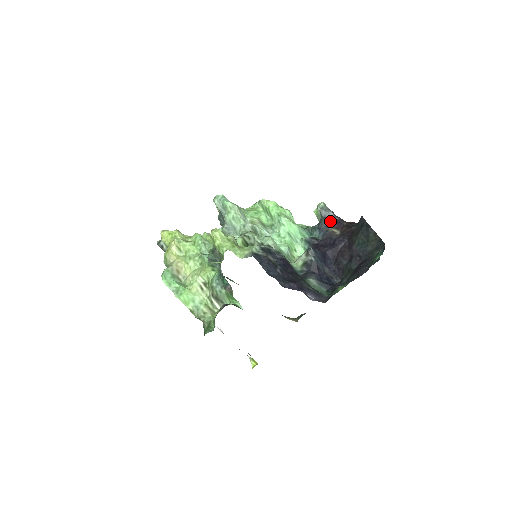
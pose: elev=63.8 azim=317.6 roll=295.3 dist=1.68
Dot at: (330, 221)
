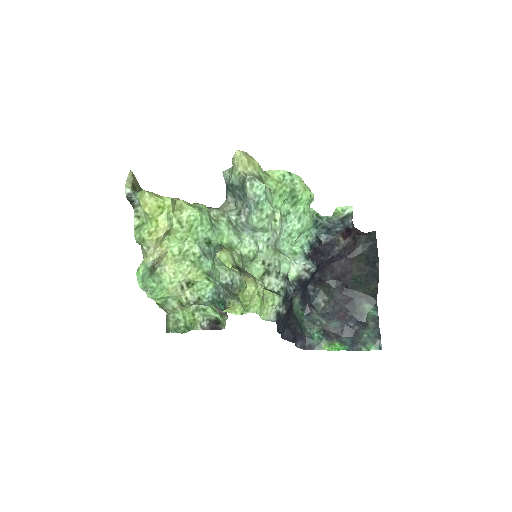
Dot at: (344, 230)
